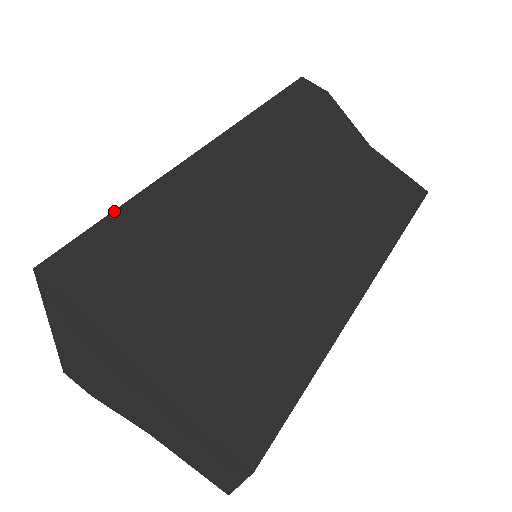
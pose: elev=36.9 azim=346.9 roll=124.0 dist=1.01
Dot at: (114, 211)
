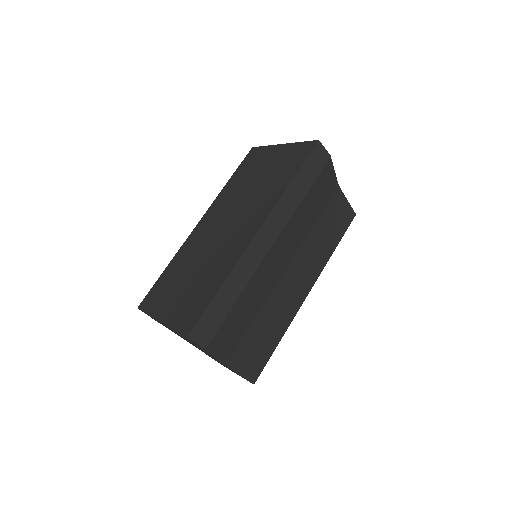
Dot at: (217, 294)
